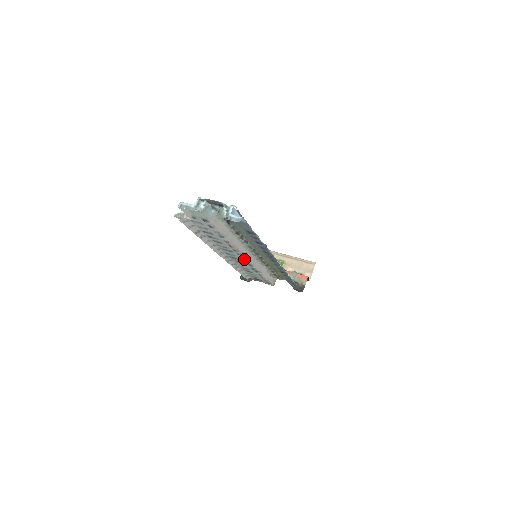
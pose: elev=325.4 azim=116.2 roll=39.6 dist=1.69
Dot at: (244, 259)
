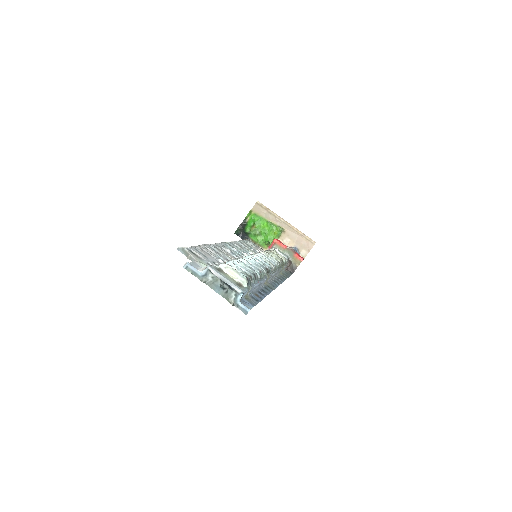
Dot at: occluded
